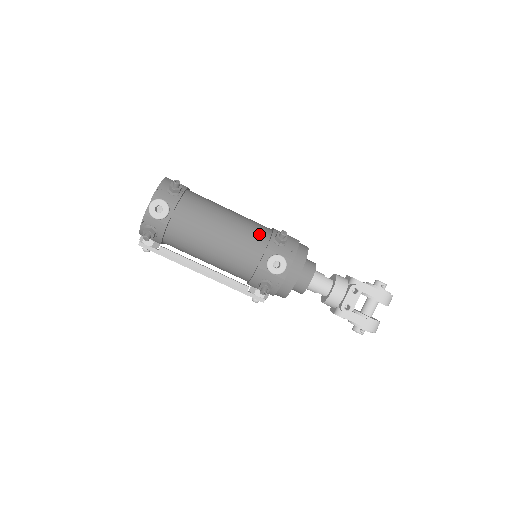
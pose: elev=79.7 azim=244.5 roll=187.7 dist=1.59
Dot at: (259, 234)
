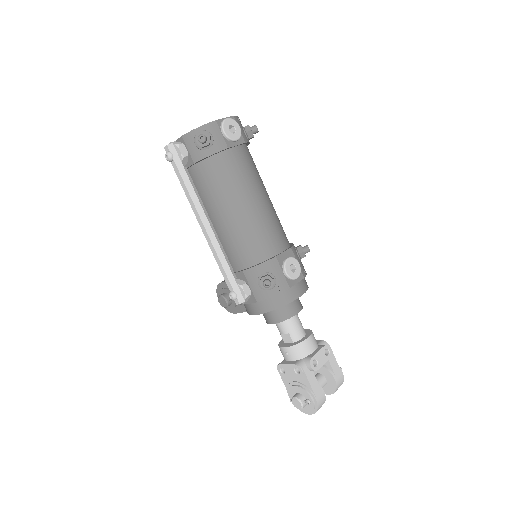
Dot at: occluded
